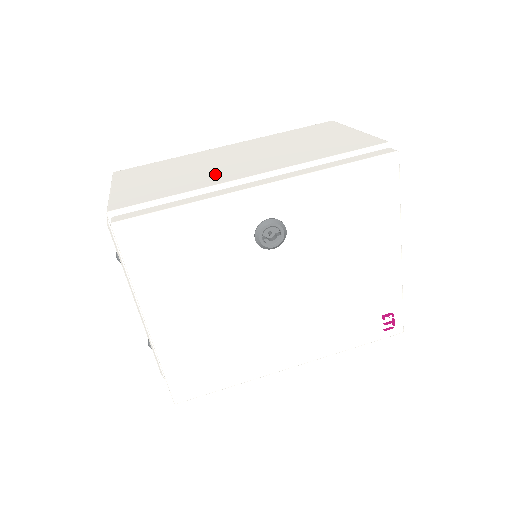
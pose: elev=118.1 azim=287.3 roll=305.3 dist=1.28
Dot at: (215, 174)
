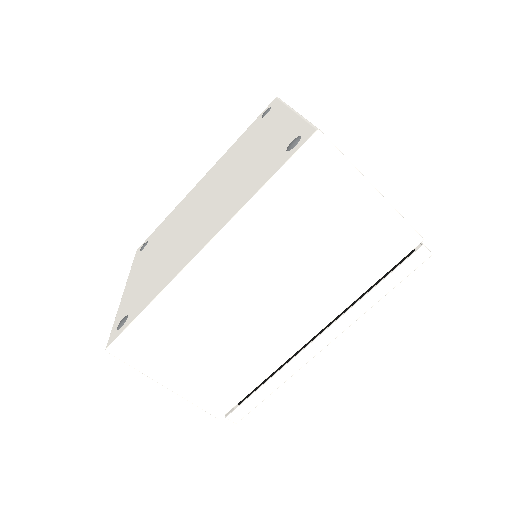
Dot at: (266, 341)
